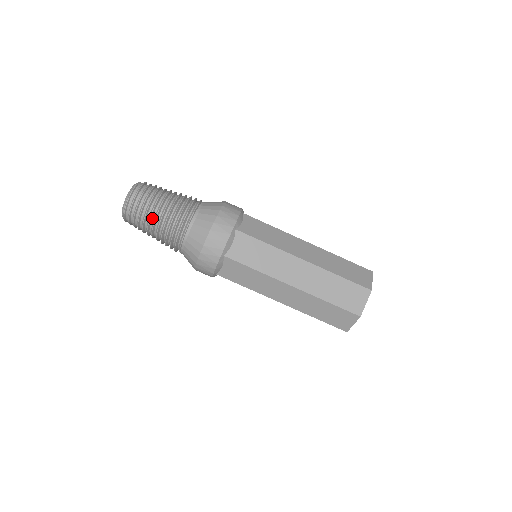
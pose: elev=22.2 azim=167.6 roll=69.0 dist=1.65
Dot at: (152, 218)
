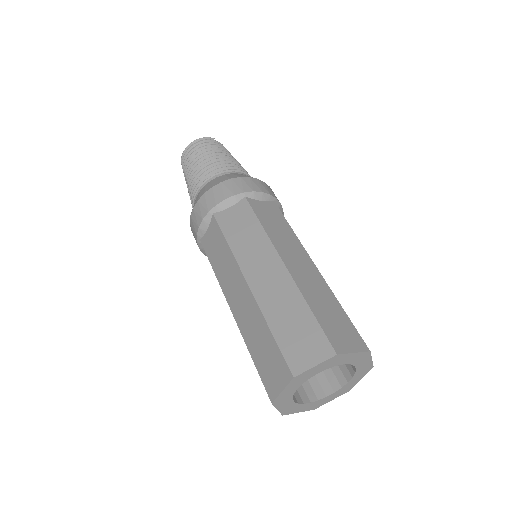
Dot at: (195, 162)
